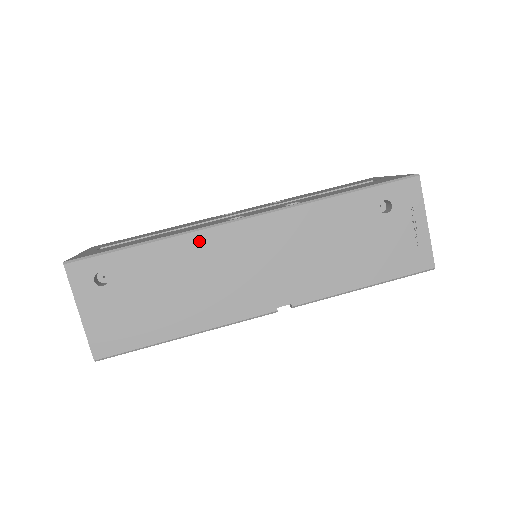
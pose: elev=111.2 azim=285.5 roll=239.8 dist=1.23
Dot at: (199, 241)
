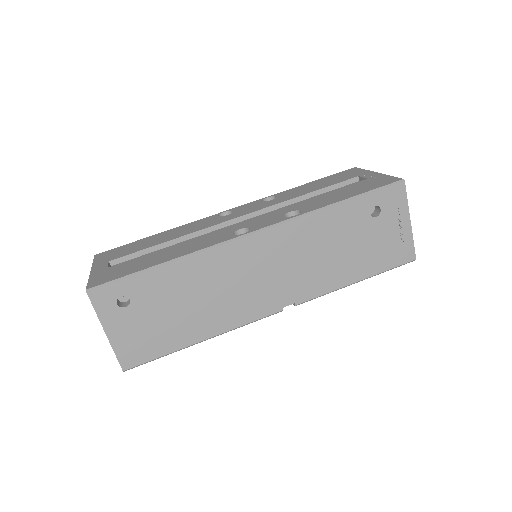
Dot at: (211, 258)
